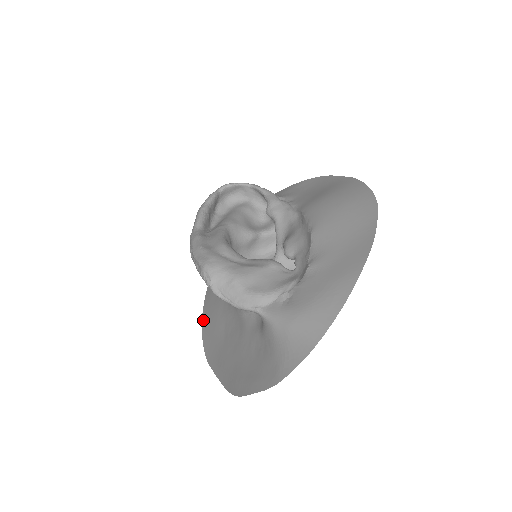
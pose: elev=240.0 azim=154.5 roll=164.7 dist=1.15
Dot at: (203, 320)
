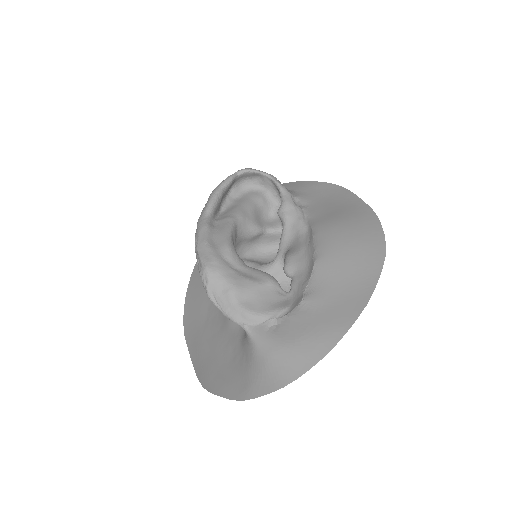
Dot at: (189, 287)
